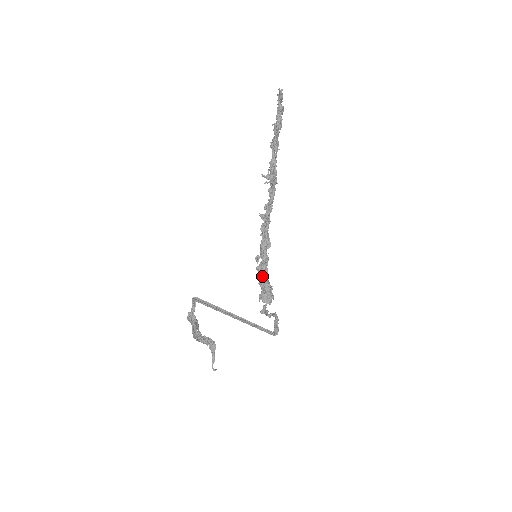
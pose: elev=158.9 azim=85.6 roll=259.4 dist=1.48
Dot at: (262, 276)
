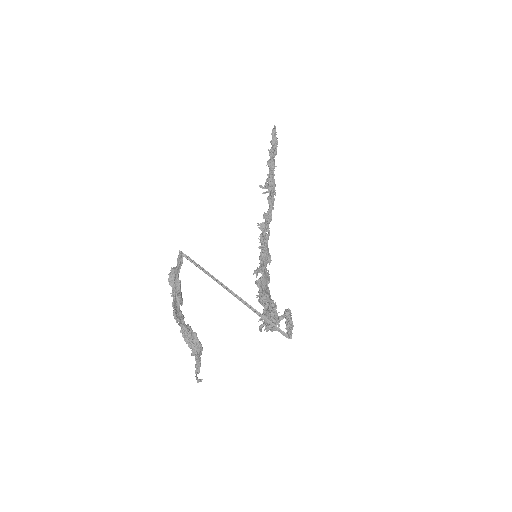
Dot at: (263, 290)
